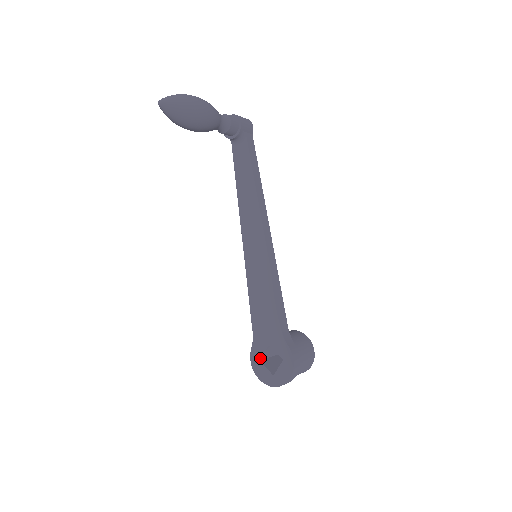
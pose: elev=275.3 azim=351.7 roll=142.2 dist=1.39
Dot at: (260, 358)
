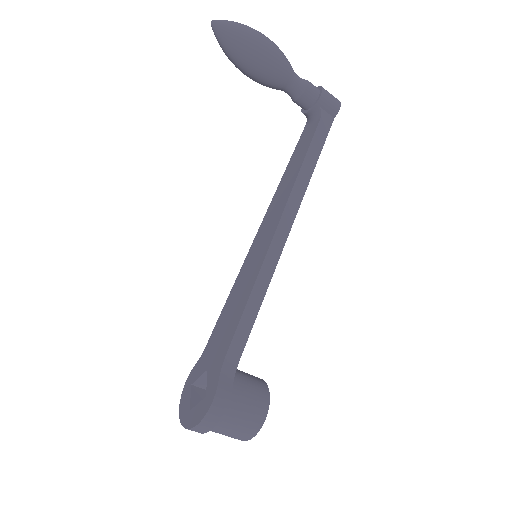
Dot at: (193, 382)
